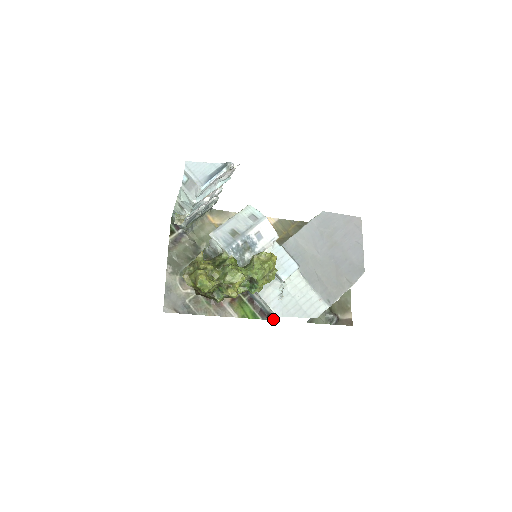
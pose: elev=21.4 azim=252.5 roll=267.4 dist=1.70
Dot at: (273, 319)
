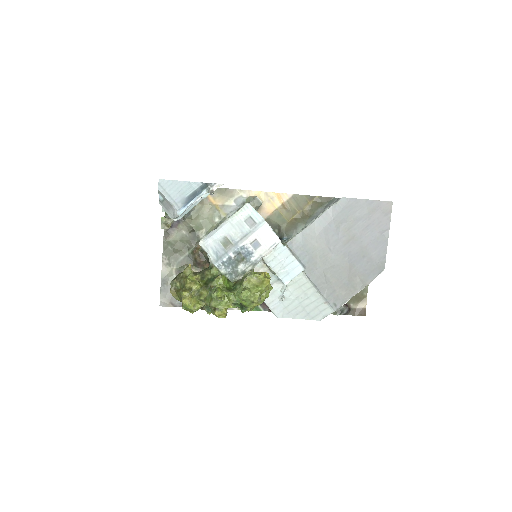
Dot at: occluded
